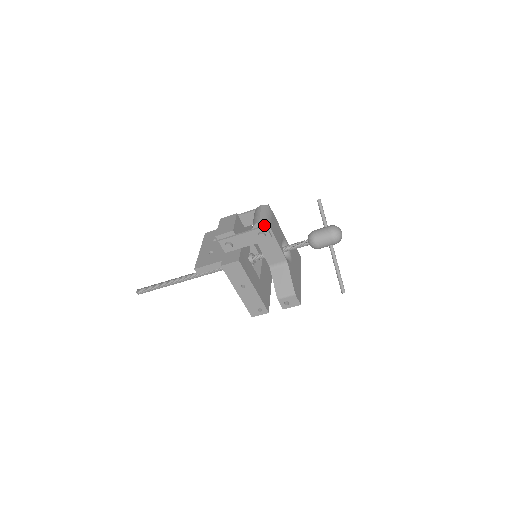
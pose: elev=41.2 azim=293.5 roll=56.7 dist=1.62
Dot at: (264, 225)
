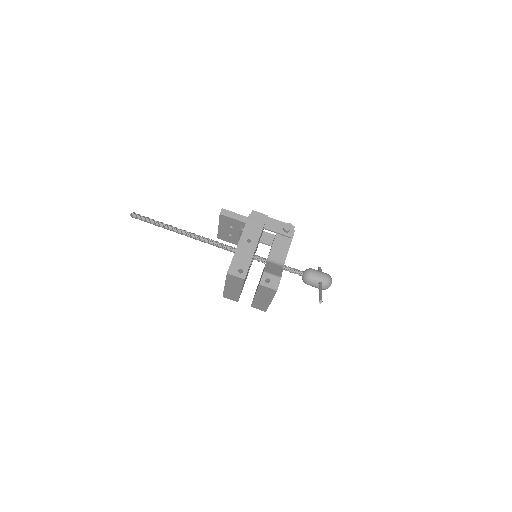
Dot at: (293, 226)
